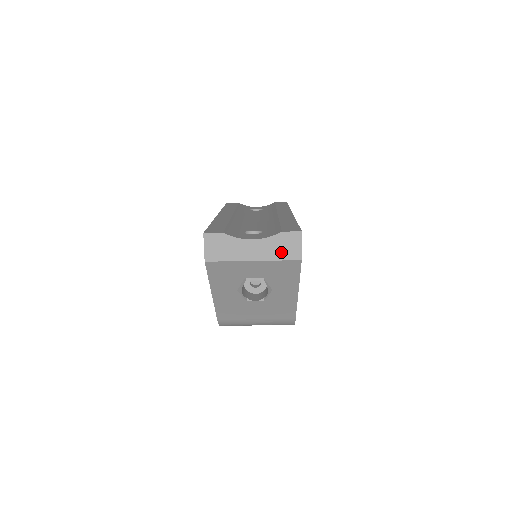
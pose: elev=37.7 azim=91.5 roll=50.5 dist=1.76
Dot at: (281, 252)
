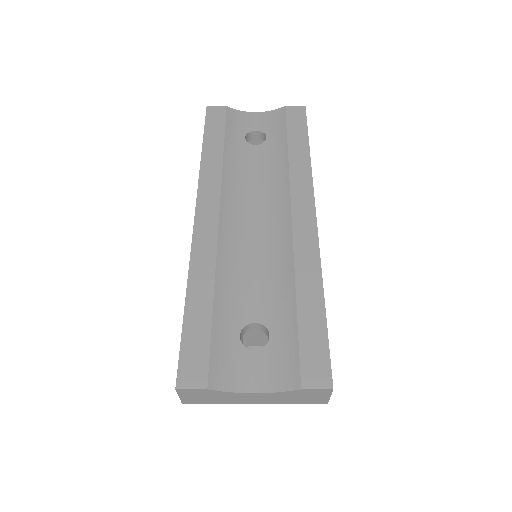
Dot at: (298, 400)
